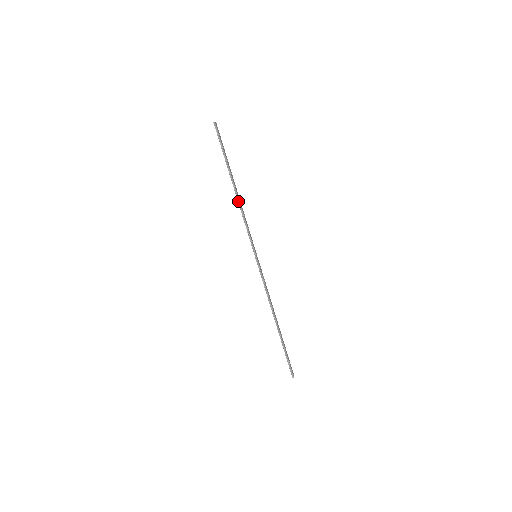
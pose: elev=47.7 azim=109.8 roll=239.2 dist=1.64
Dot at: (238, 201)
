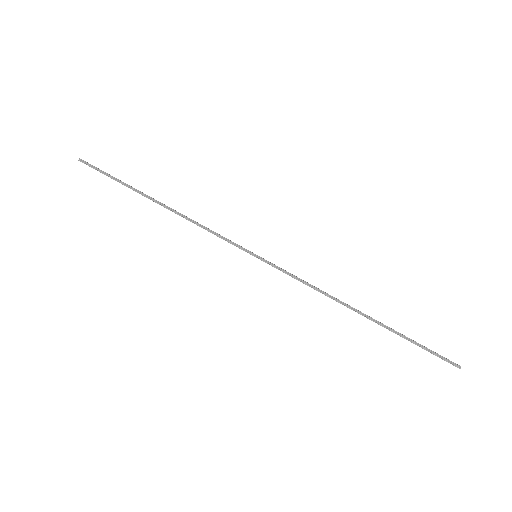
Dot at: (177, 214)
